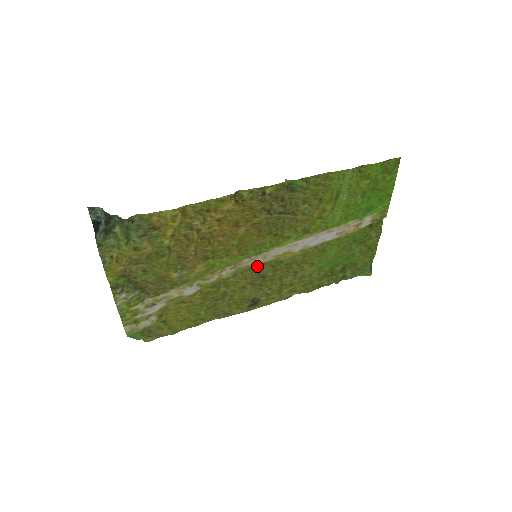
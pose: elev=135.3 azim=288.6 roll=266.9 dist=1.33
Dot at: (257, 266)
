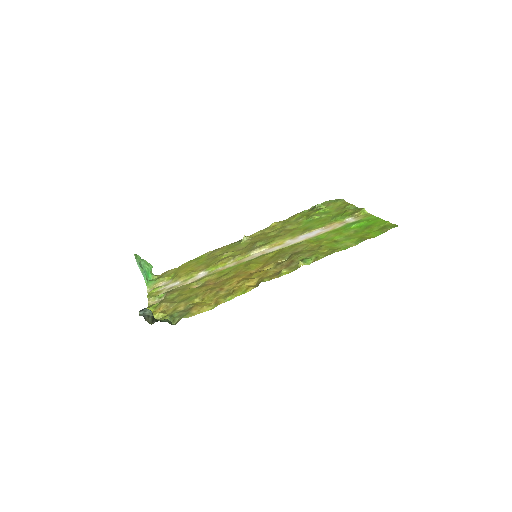
Dot at: (253, 249)
